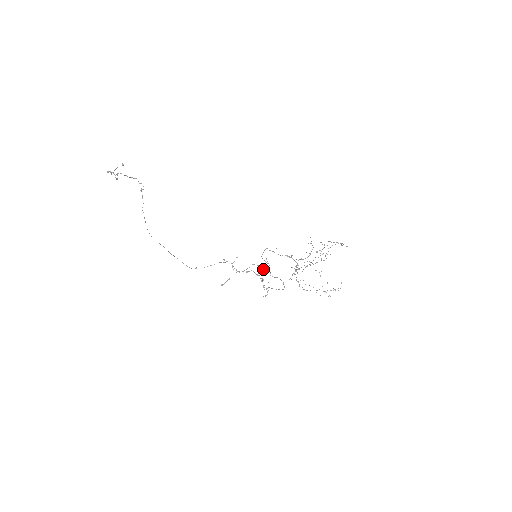
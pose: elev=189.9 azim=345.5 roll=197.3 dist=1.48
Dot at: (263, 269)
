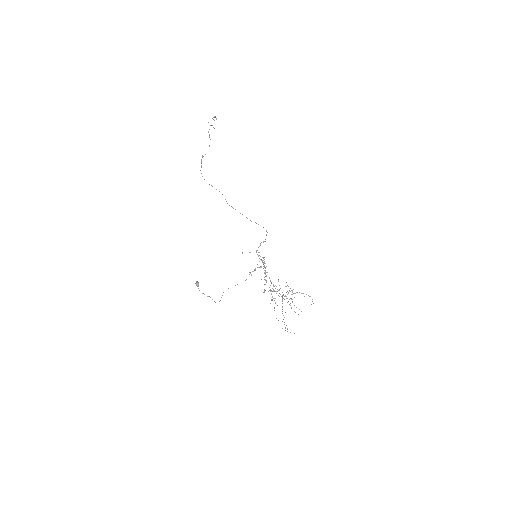
Dot at: (195, 283)
